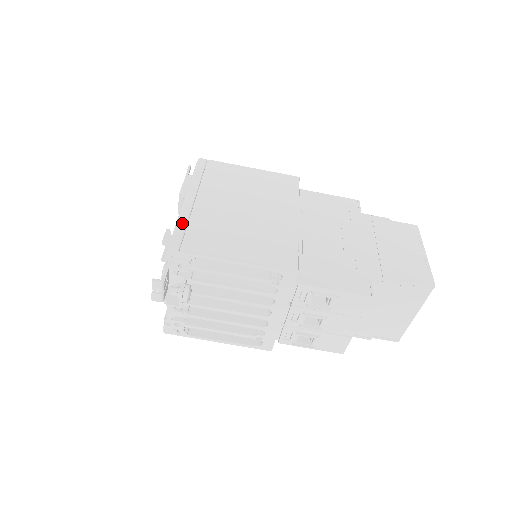
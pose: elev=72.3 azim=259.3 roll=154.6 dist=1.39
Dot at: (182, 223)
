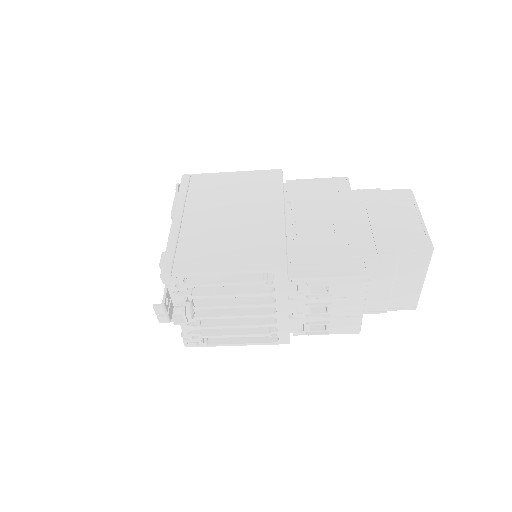
Dot at: (171, 245)
